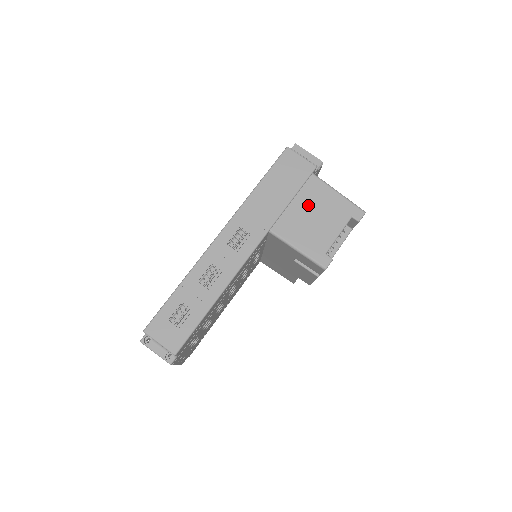
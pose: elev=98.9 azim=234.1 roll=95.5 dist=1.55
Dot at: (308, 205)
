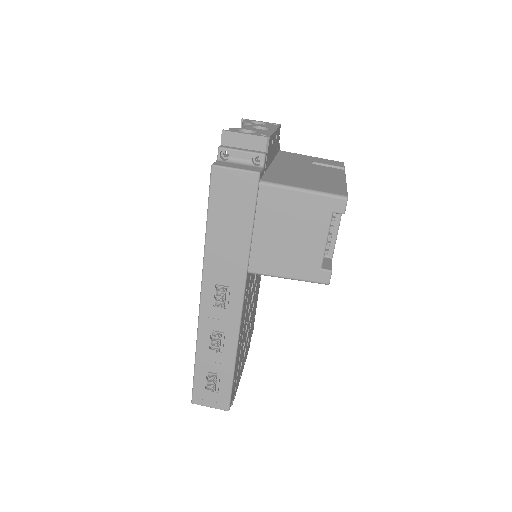
Dot at: (274, 225)
